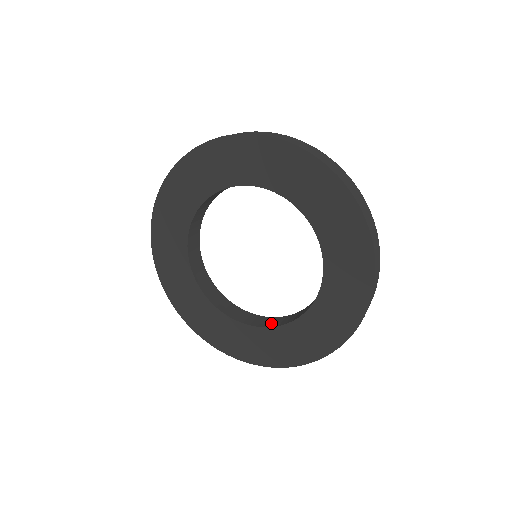
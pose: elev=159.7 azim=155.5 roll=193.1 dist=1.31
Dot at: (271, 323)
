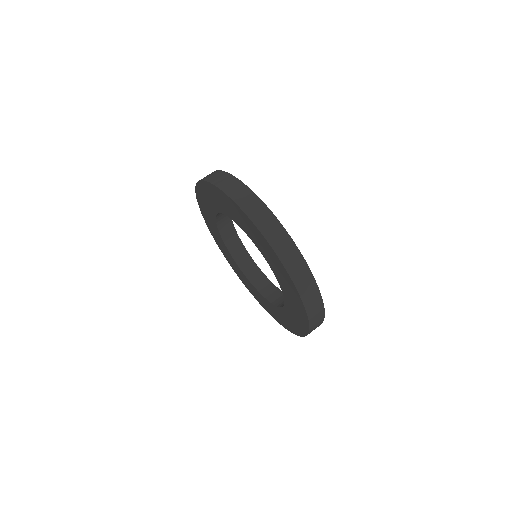
Dot at: (278, 300)
